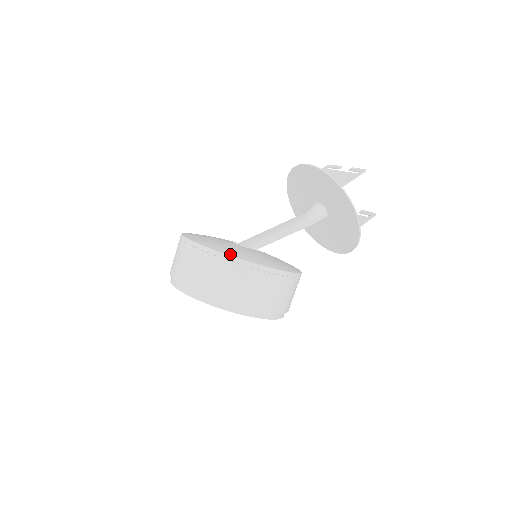
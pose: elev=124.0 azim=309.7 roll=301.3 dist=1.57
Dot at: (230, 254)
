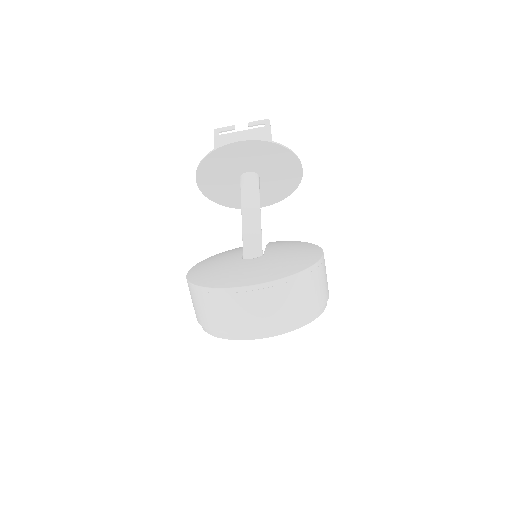
Dot at: (302, 268)
